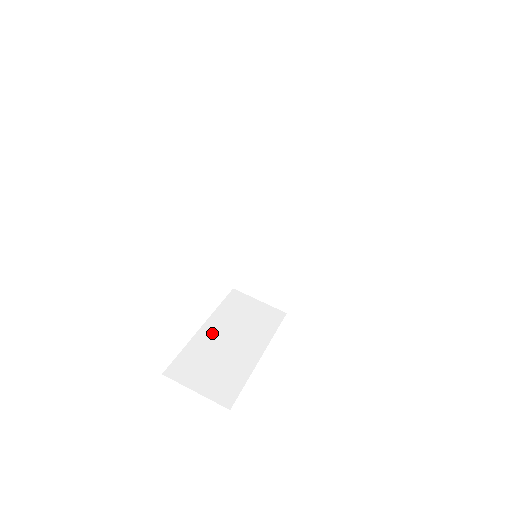
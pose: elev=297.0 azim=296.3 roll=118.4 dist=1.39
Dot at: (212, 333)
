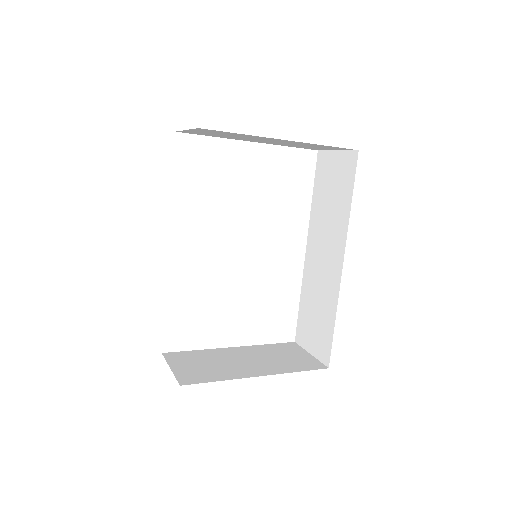
Dot at: (234, 352)
